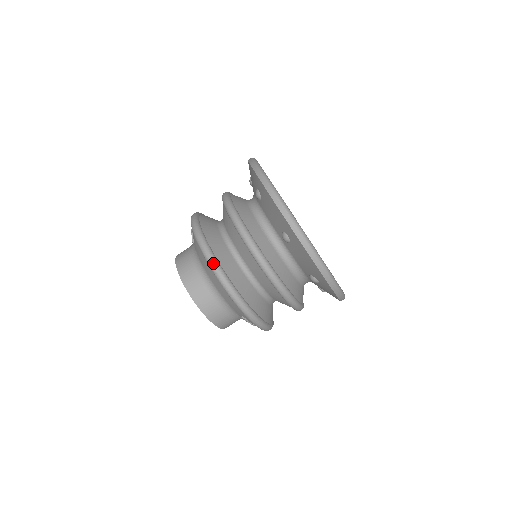
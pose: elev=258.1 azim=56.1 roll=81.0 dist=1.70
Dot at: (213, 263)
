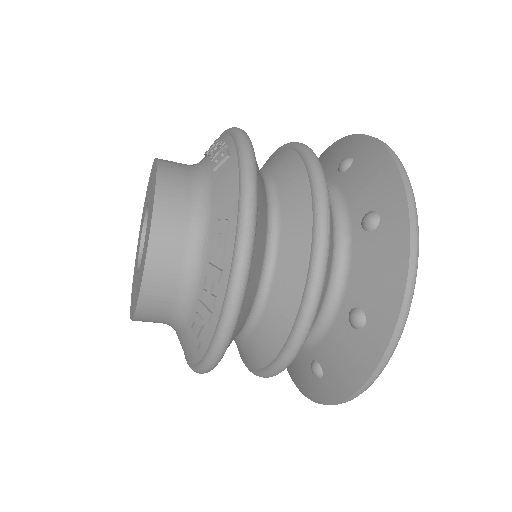
Dot at: occluded
